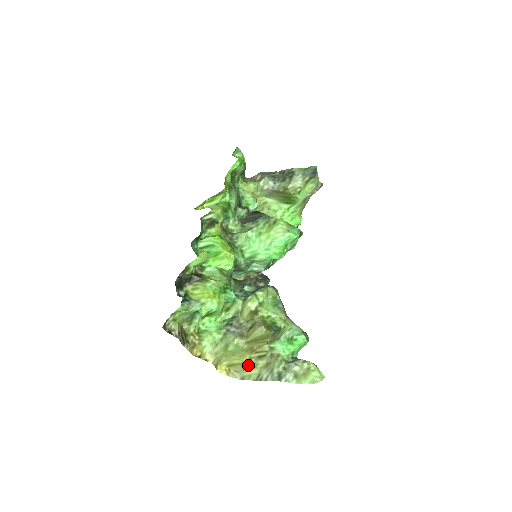
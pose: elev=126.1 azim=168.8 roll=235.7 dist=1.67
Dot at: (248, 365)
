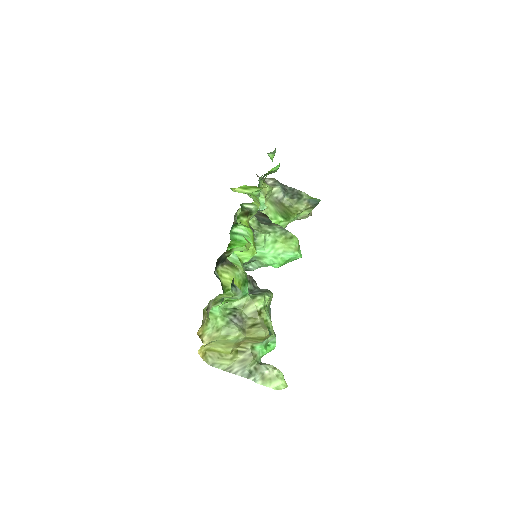
Dot at: (227, 355)
